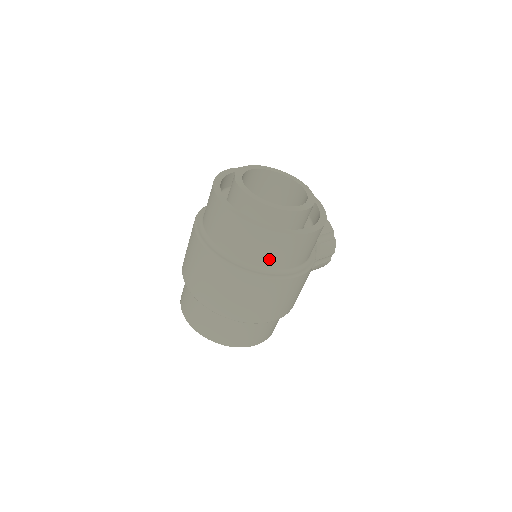
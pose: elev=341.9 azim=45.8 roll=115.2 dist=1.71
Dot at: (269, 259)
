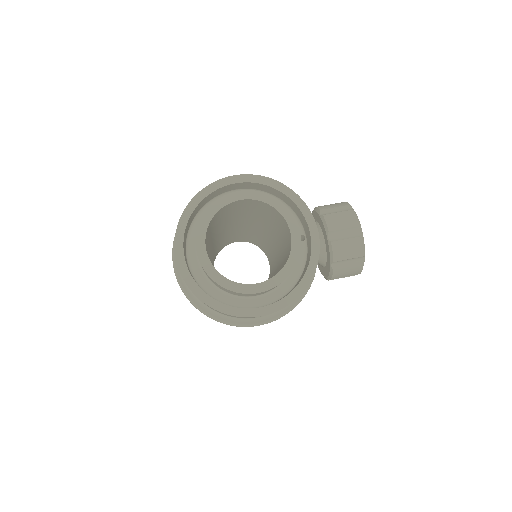
Dot at: (219, 312)
